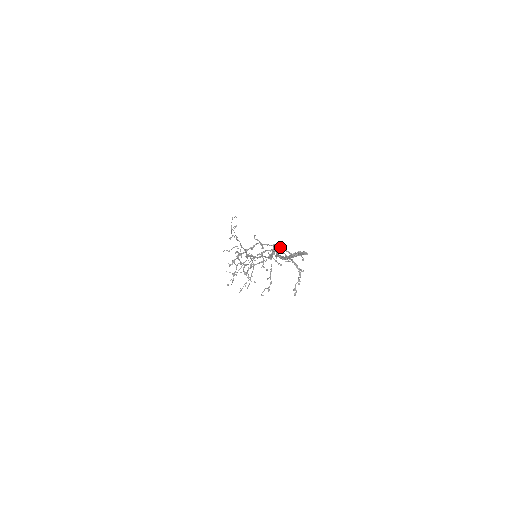
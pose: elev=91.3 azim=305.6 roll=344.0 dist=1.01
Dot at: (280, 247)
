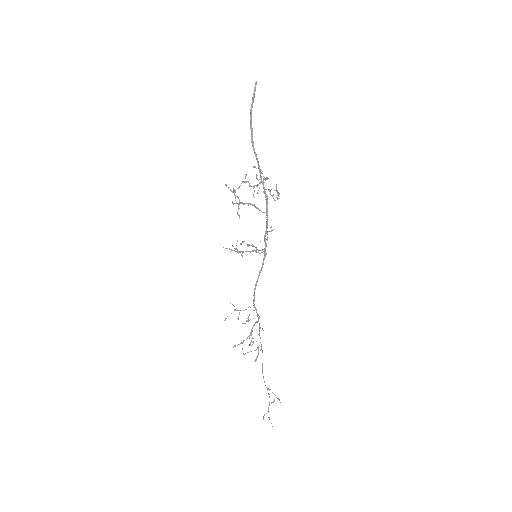
Dot at: (266, 189)
